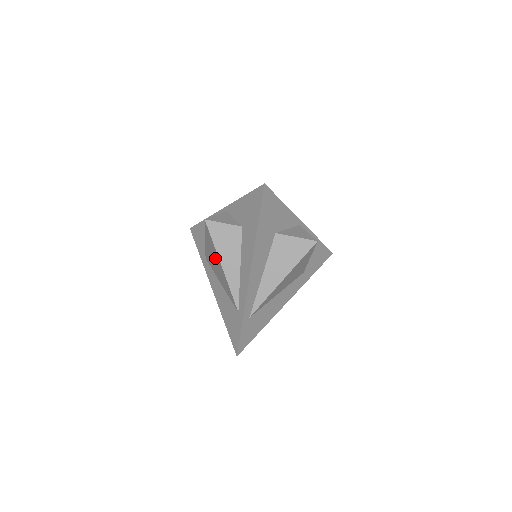
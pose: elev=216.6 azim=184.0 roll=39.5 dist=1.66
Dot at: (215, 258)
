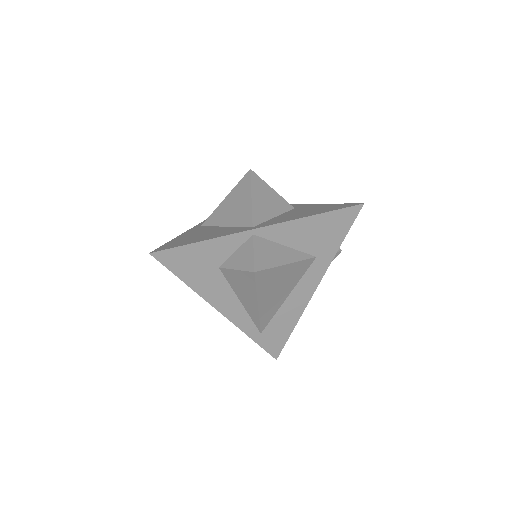
Dot at: occluded
